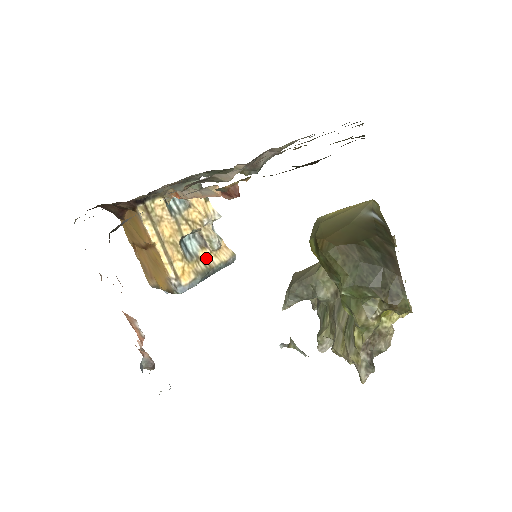
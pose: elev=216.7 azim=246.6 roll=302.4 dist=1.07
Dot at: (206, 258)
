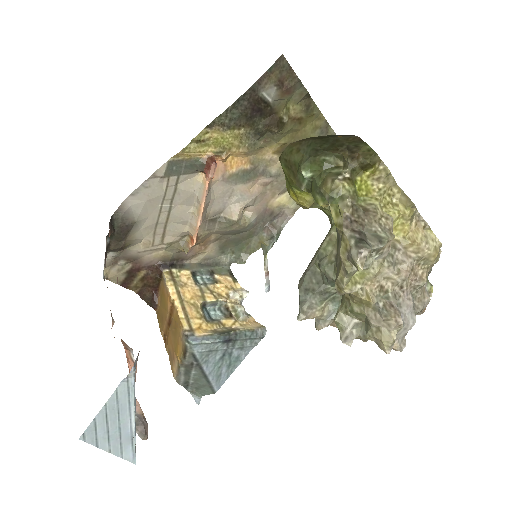
Dot at: (229, 325)
